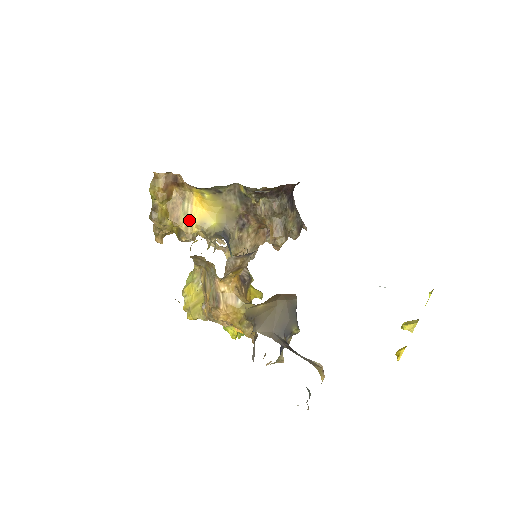
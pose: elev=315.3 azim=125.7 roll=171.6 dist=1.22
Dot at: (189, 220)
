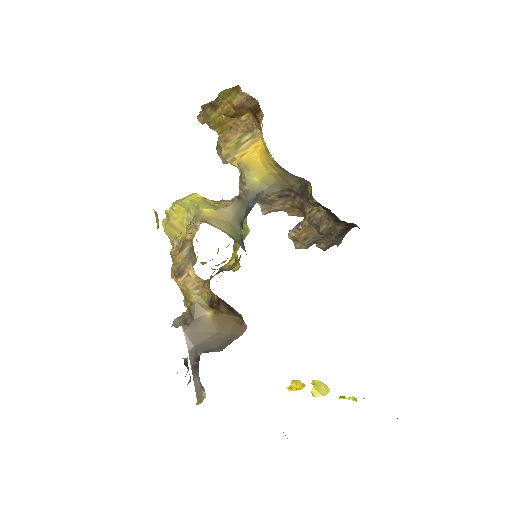
Dot at: (237, 152)
